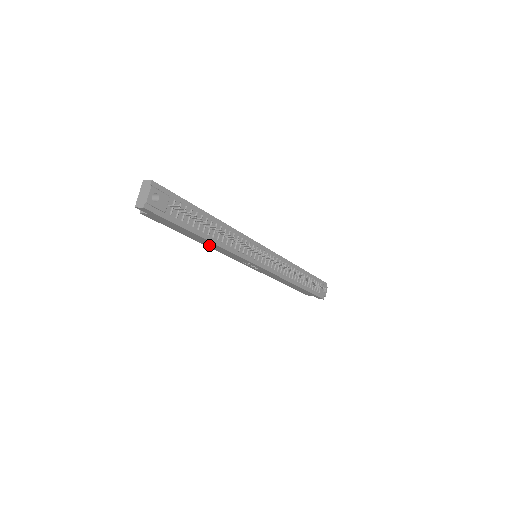
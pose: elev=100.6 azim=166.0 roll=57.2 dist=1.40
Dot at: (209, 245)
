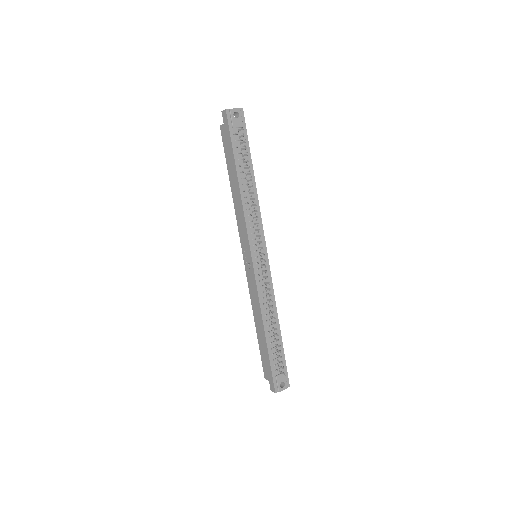
Dot at: (235, 198)
